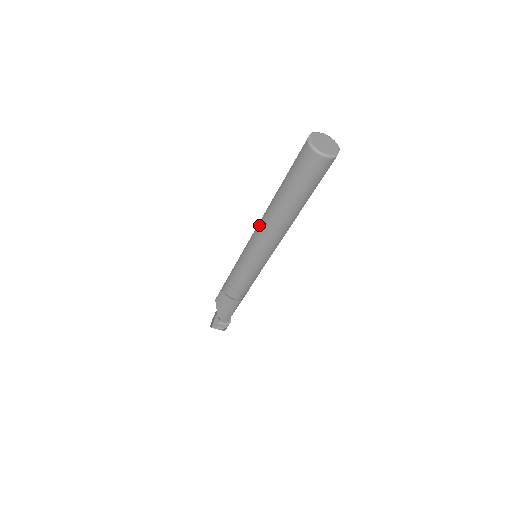
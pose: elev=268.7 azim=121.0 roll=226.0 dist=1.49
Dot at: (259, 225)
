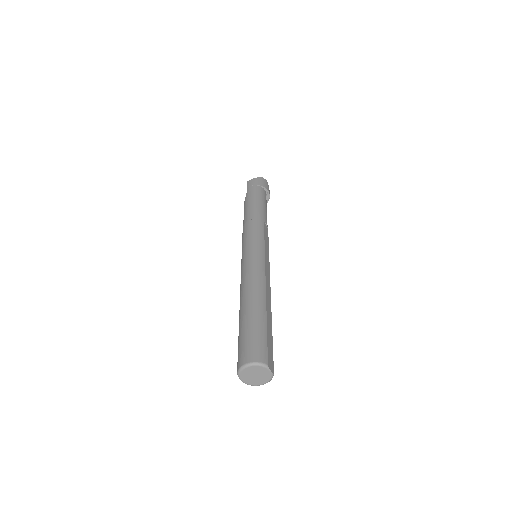
Dot at: occluded
